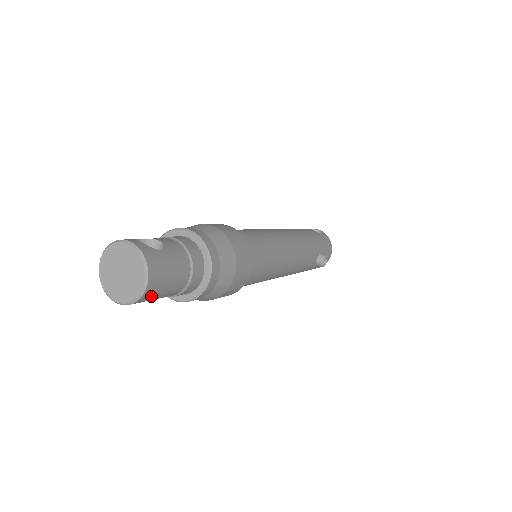
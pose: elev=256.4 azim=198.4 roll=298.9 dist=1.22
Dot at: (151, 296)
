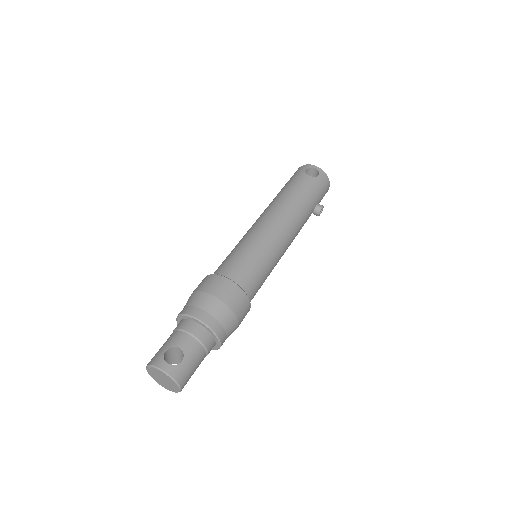
Dot at: occluded
